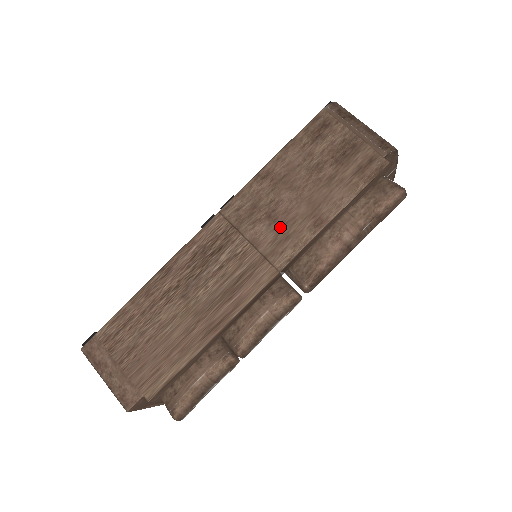
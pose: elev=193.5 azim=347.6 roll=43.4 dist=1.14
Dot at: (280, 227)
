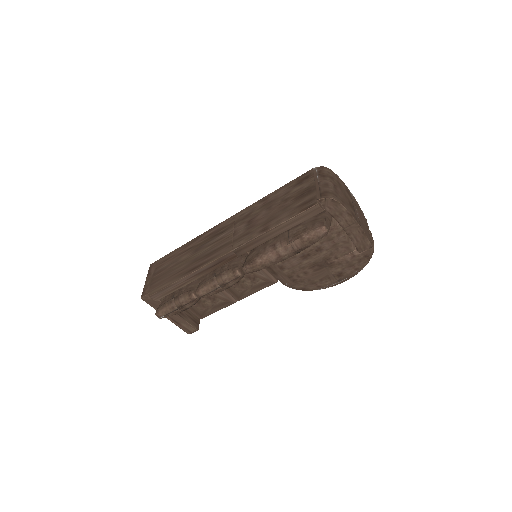
Dot at: (249, 228)
